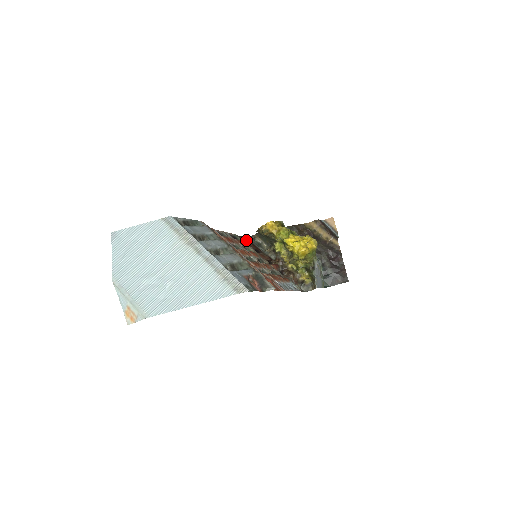
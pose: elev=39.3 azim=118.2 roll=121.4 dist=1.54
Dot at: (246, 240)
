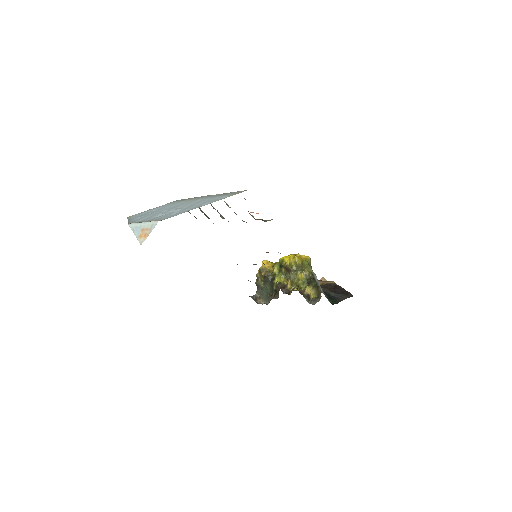
Dot at: occluded
